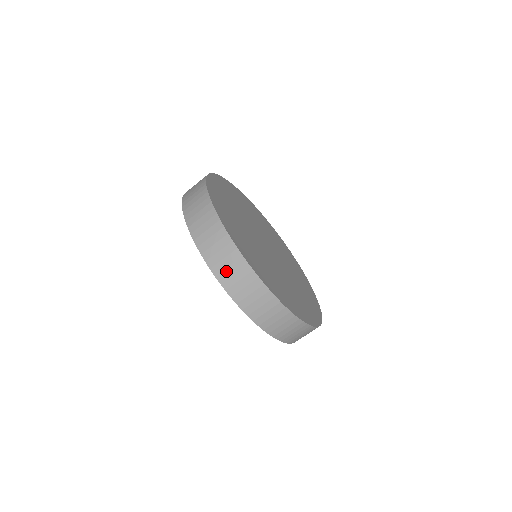
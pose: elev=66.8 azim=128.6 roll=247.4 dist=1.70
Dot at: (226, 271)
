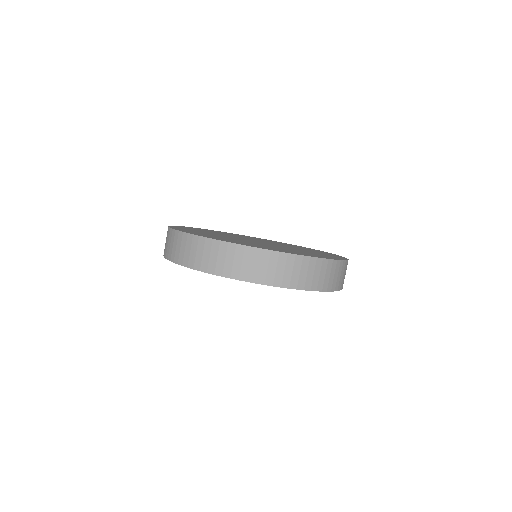
Dot at: (278, 274)
